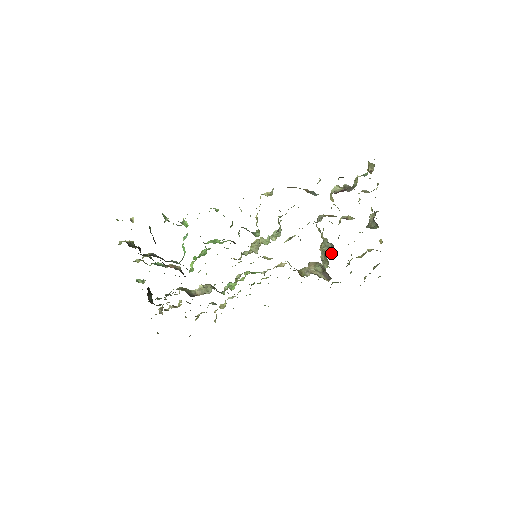
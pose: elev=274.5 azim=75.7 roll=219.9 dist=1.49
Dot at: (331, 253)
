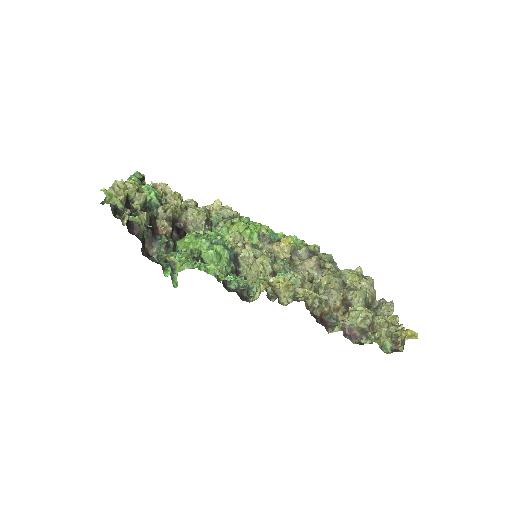
Dot at: occluded
